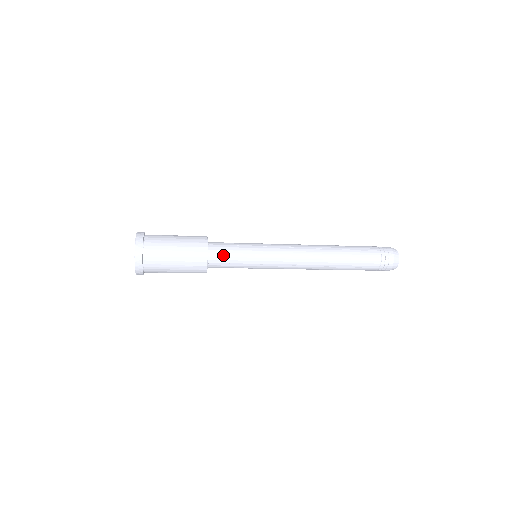
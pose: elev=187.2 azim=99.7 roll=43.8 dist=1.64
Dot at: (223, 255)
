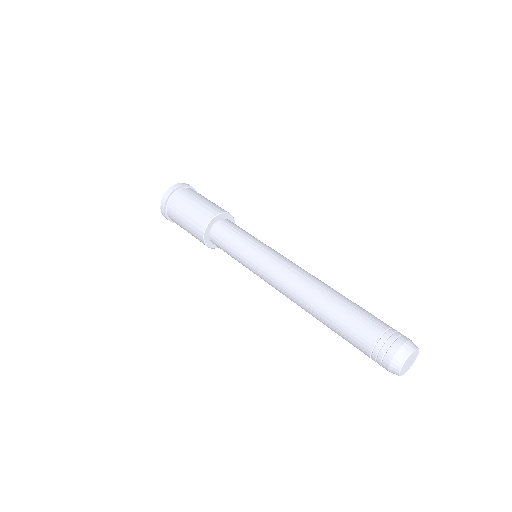
Dot at: (221, 235)
